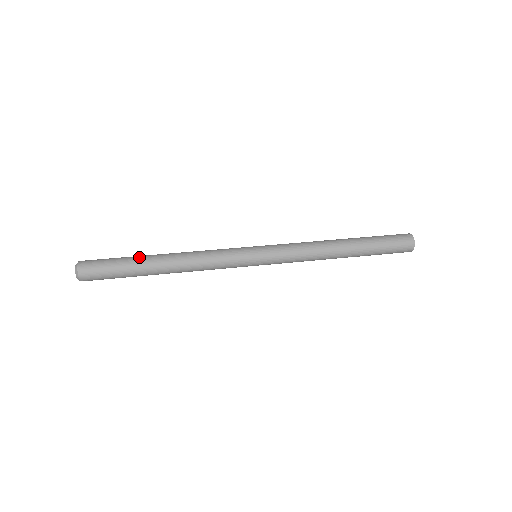
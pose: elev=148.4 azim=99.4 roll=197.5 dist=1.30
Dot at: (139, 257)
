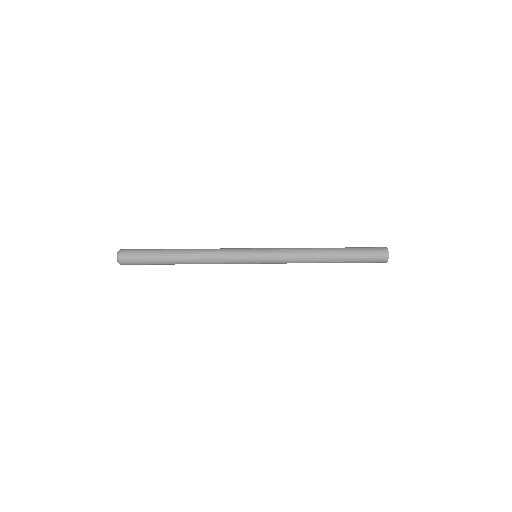
Dot at: occluded
